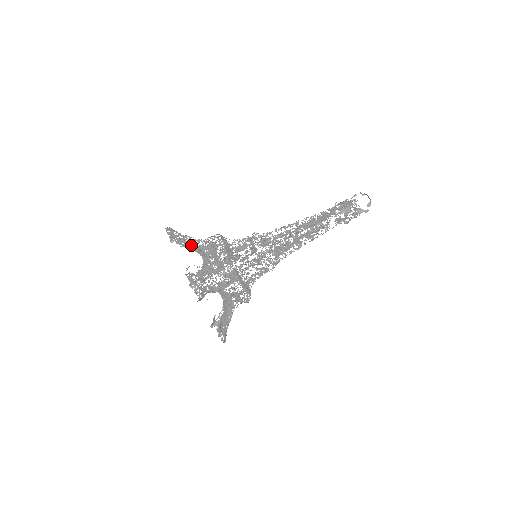
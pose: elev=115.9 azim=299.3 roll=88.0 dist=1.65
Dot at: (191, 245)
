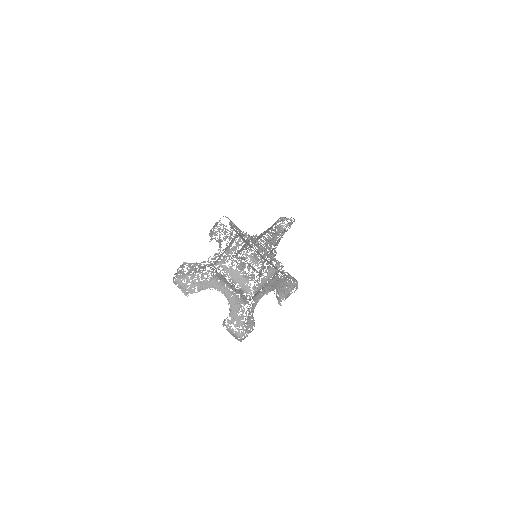
Dot at: (204, 284)
